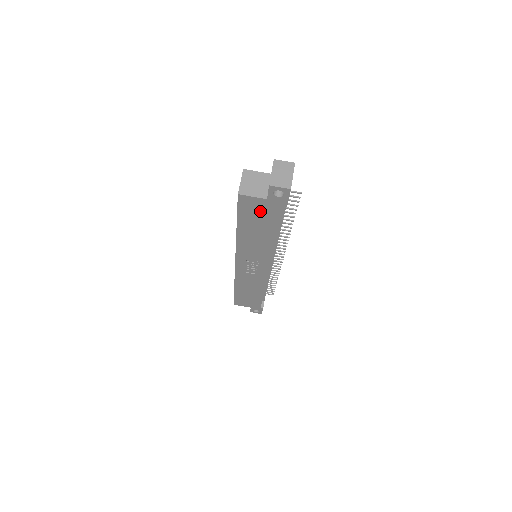
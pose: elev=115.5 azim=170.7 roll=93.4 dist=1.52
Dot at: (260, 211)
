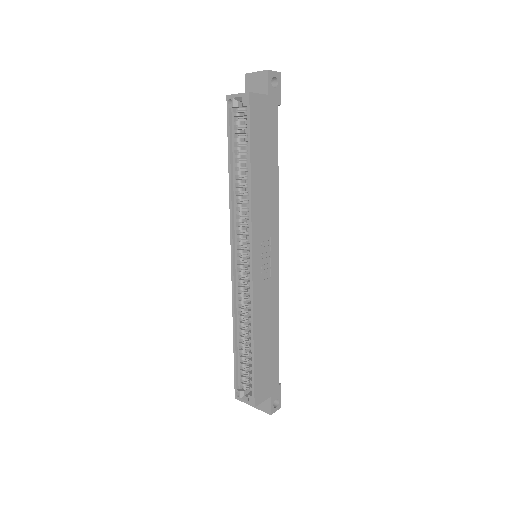
Dot at: (265, 120)
